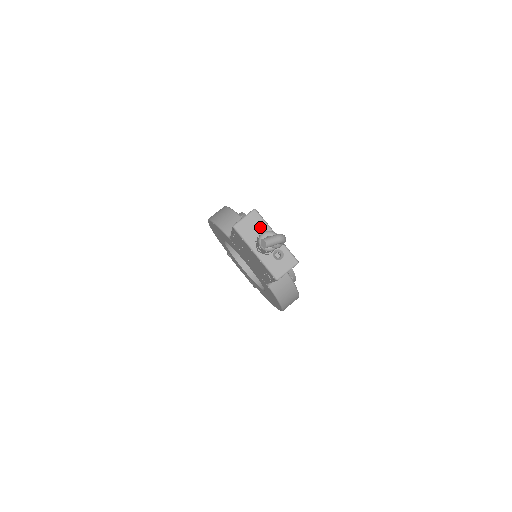
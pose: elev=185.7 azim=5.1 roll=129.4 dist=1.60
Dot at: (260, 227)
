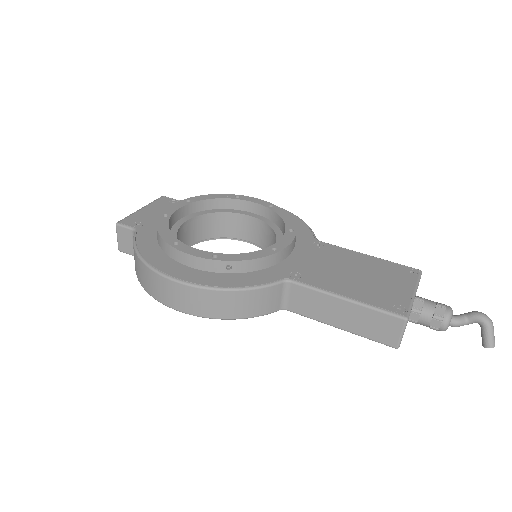
Dot at: occluded
